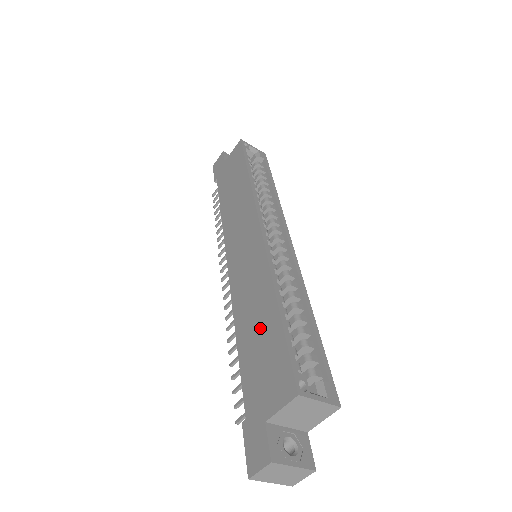
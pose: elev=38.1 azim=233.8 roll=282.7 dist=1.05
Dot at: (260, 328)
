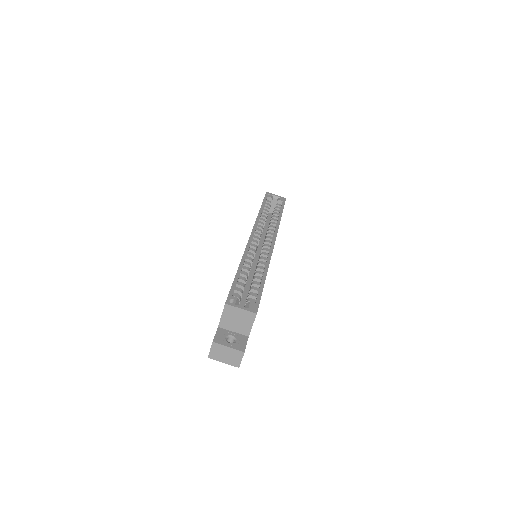
Dot at: occluded
